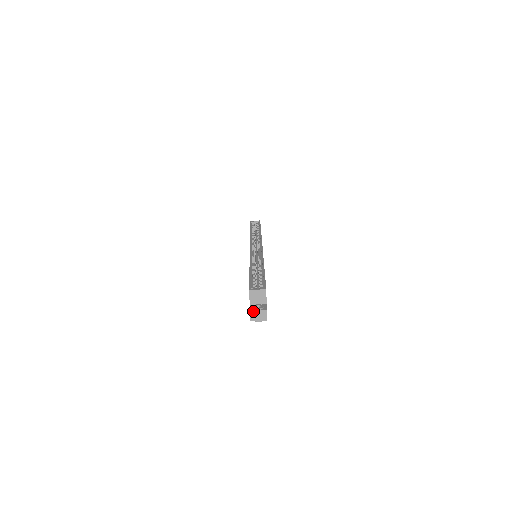
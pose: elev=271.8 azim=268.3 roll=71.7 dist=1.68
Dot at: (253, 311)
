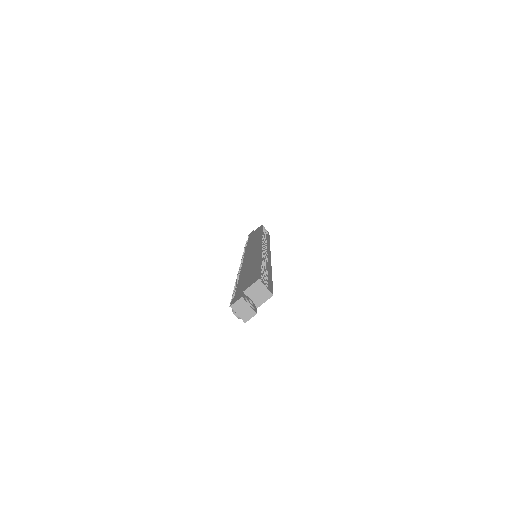
Dot at: (244, 301)
